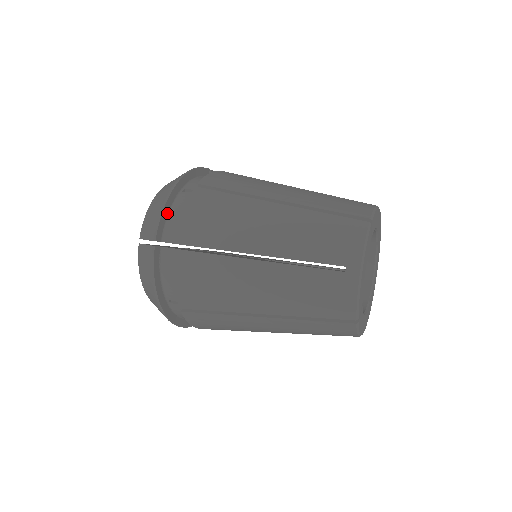
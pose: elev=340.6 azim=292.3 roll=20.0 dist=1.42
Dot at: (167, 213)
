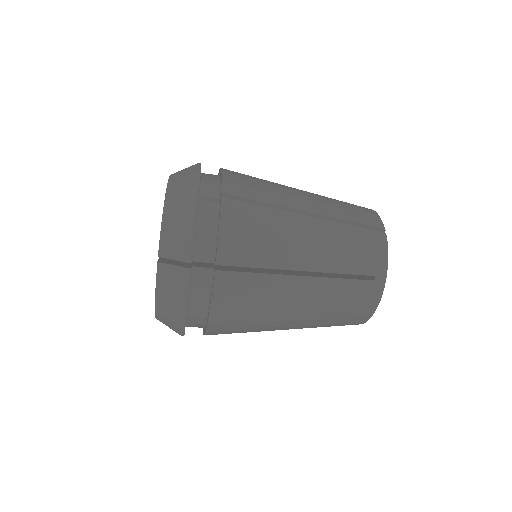
Dot at: occluded
